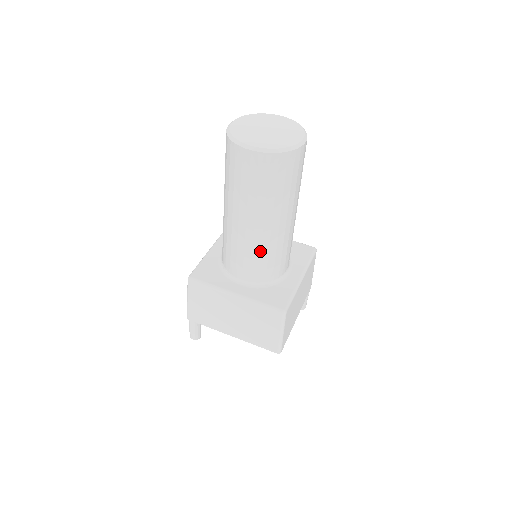
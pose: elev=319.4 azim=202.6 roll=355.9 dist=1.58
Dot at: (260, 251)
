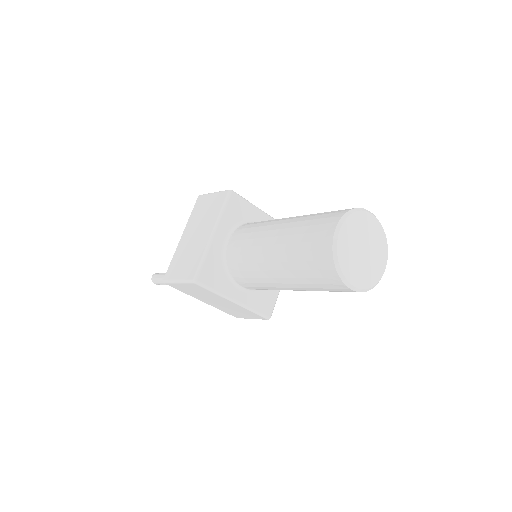
Dot at: occluded
